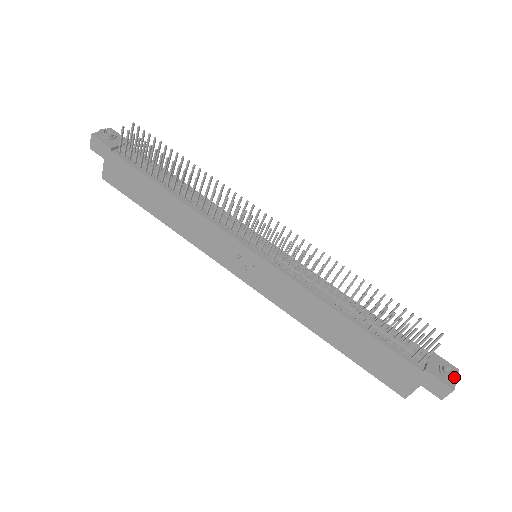
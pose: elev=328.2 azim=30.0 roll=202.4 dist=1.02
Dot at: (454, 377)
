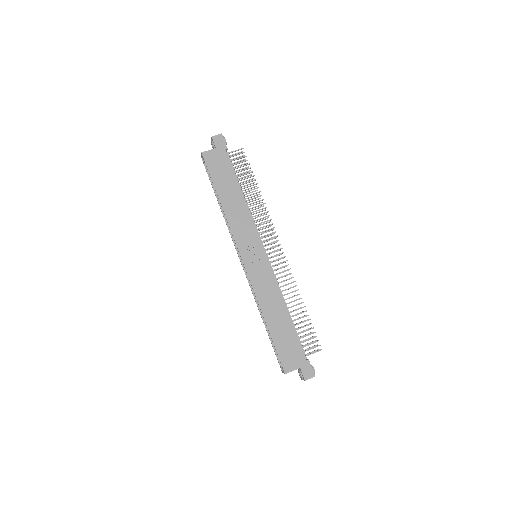
Dot at: occluded
